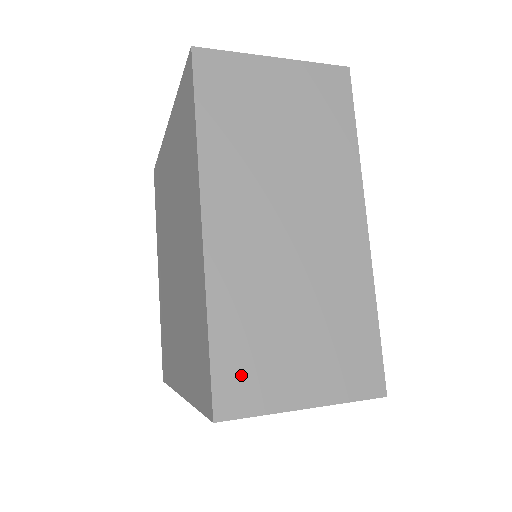
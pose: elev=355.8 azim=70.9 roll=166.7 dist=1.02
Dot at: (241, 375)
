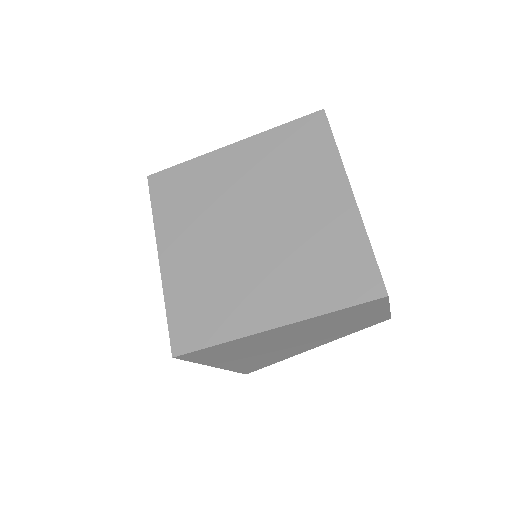
Dot at: occluded
